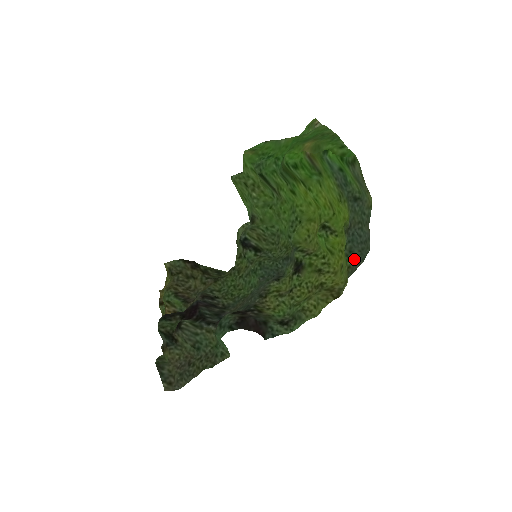
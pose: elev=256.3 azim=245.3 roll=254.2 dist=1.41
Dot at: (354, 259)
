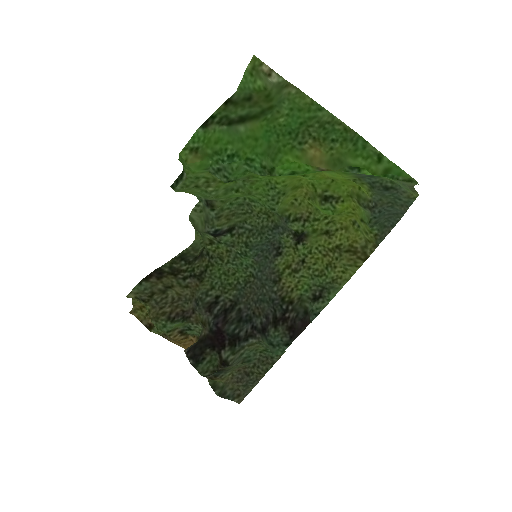
Dot at: (381, 227)
